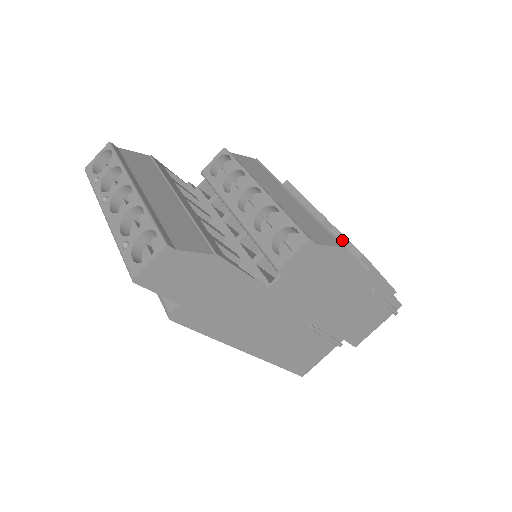
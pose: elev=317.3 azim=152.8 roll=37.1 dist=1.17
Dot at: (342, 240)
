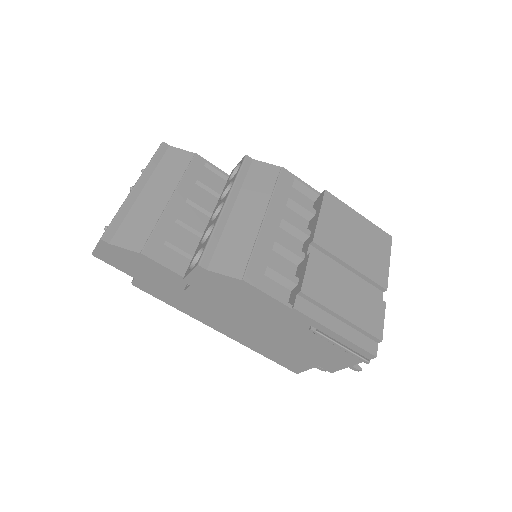
Dot at: (303, 269)
